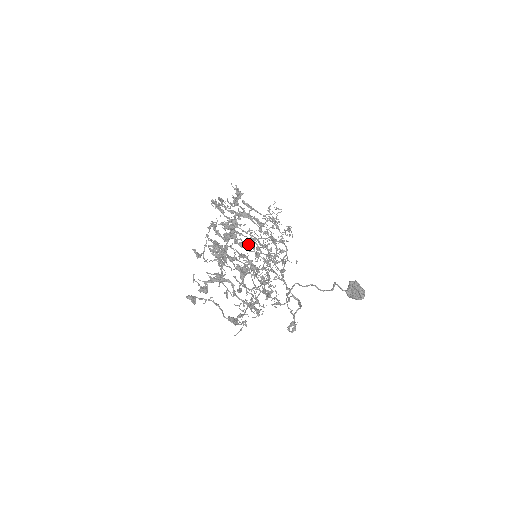
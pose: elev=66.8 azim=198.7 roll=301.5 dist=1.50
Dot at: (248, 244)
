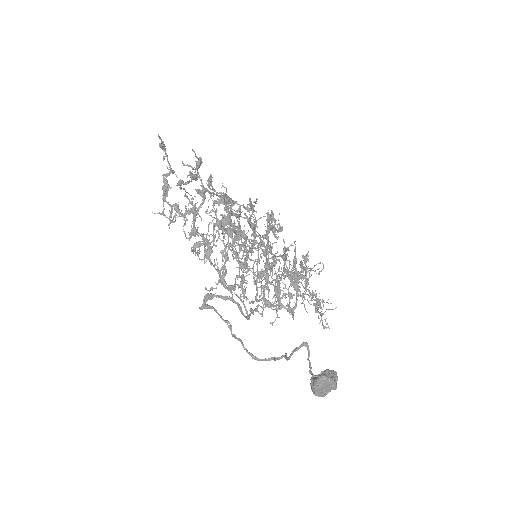
Dot at: (259, 237)
